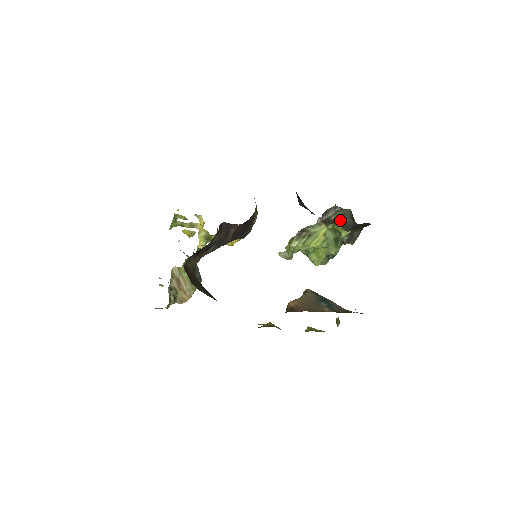
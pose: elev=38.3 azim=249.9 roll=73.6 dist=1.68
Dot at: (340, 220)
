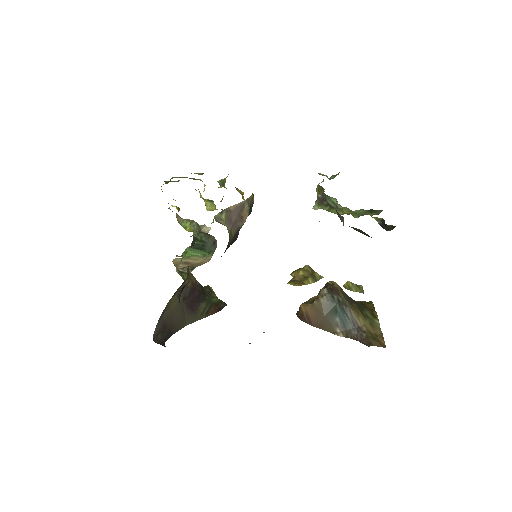
Dot at: occluded
